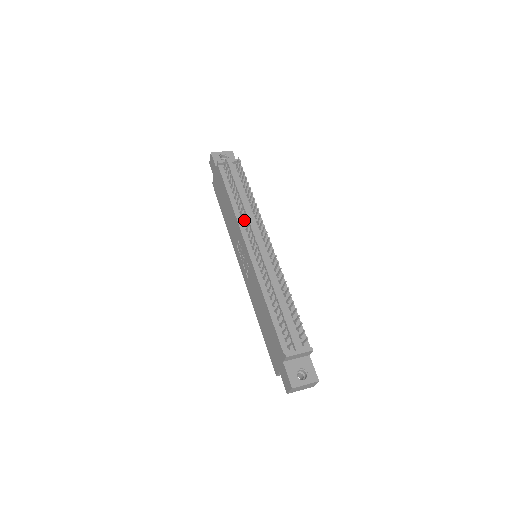
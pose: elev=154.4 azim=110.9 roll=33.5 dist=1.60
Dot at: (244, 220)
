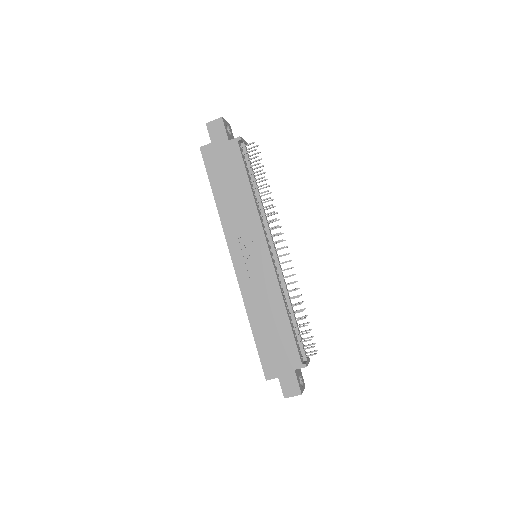
Dot at: (262, 217)
